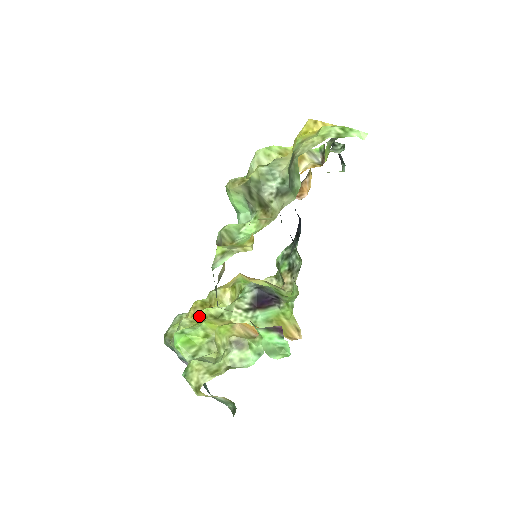
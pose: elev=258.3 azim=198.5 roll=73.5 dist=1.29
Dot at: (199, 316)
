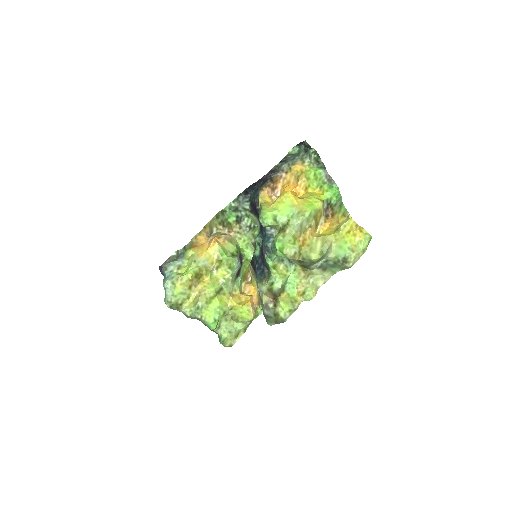
Dot at: (210, 296)
